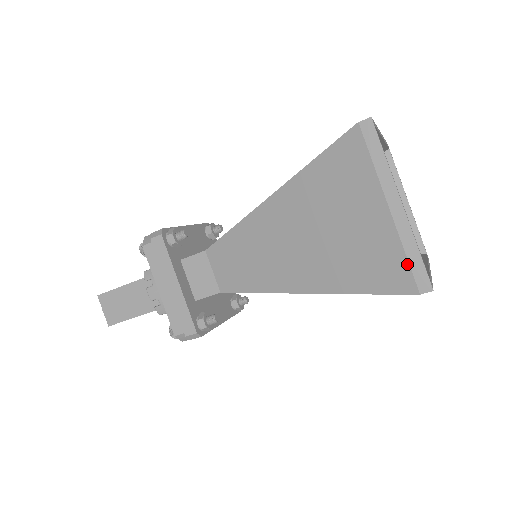
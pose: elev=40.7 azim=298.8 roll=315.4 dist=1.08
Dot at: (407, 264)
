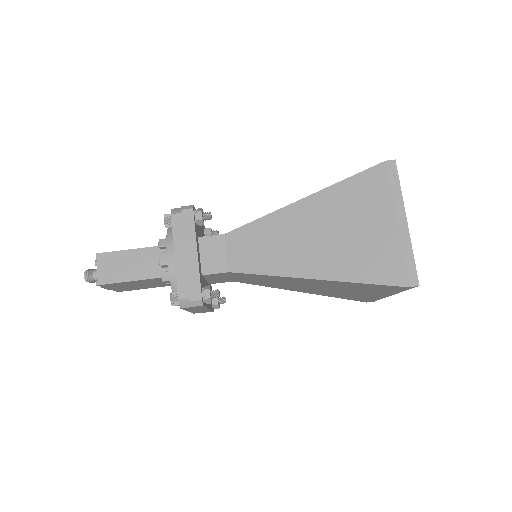
Dot at: (404, 263)
